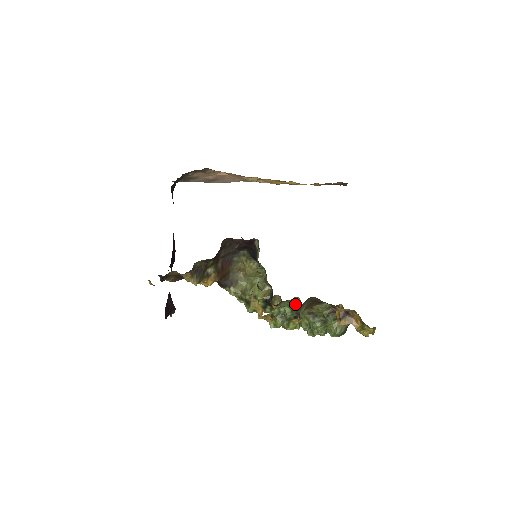
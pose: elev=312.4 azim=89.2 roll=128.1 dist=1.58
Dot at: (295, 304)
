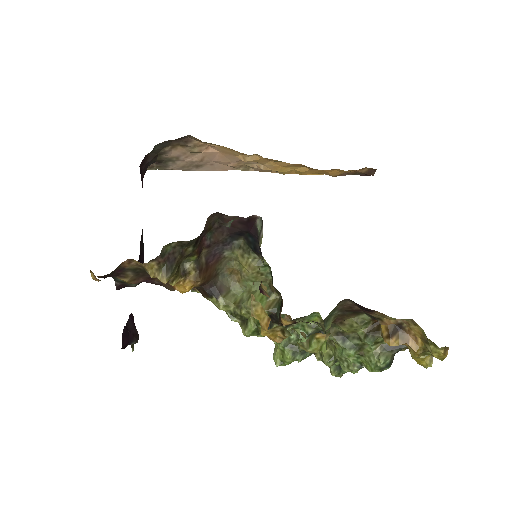
Dot at: (313, 324)
